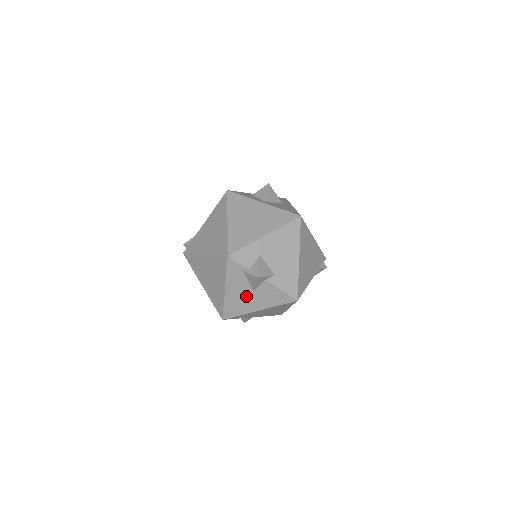
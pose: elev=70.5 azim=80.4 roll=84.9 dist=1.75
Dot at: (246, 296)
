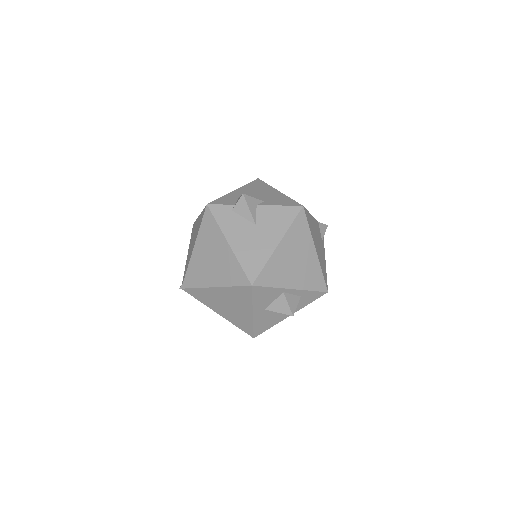
Dot at: (253, 236)
